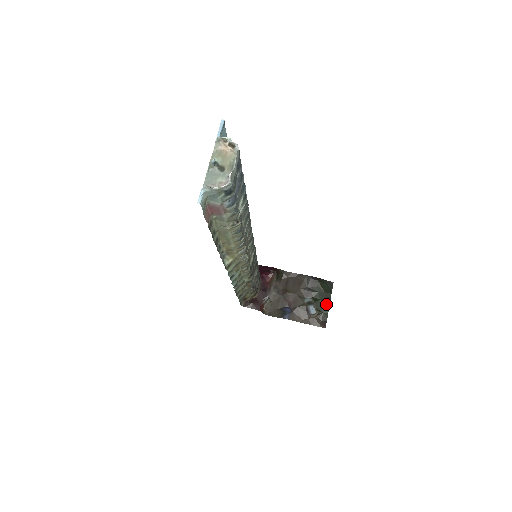
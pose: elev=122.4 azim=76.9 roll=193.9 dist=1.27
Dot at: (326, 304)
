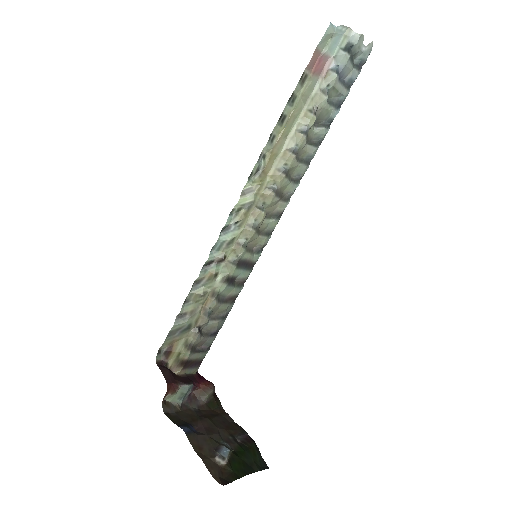
Dot at: (245, 469)
